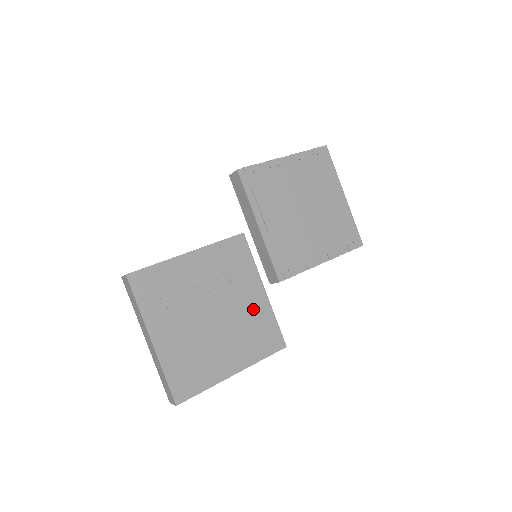
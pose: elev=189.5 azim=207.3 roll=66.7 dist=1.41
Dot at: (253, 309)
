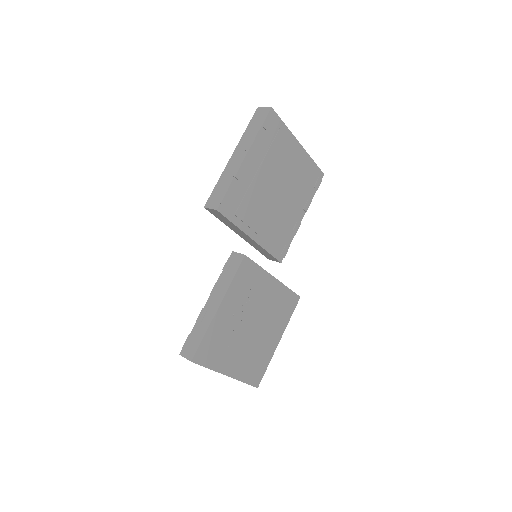
Dot at: (273, 297)
